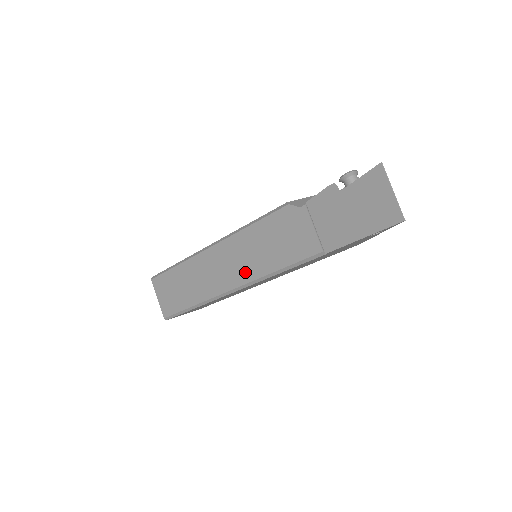
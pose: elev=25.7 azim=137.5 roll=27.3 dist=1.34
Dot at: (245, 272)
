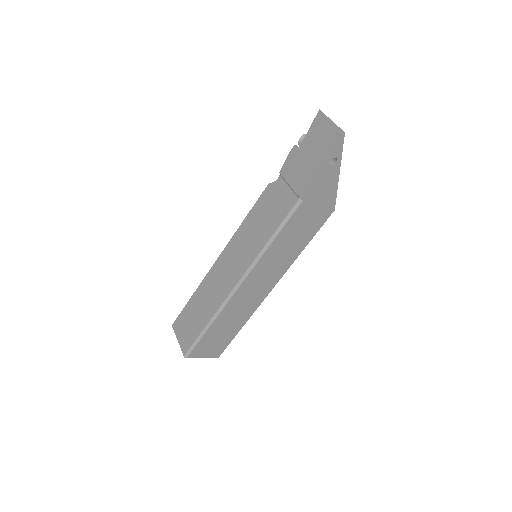
Dot at: (245, 260)
